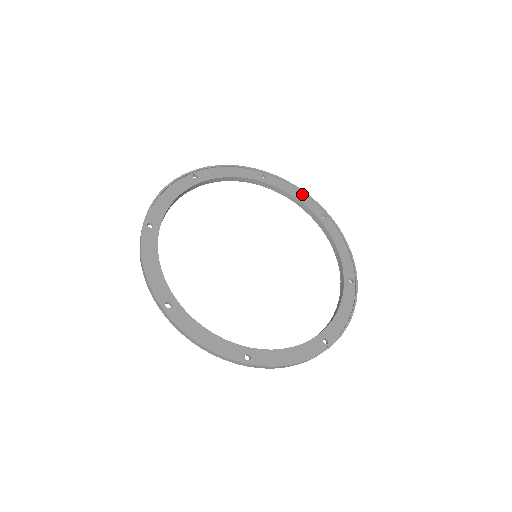
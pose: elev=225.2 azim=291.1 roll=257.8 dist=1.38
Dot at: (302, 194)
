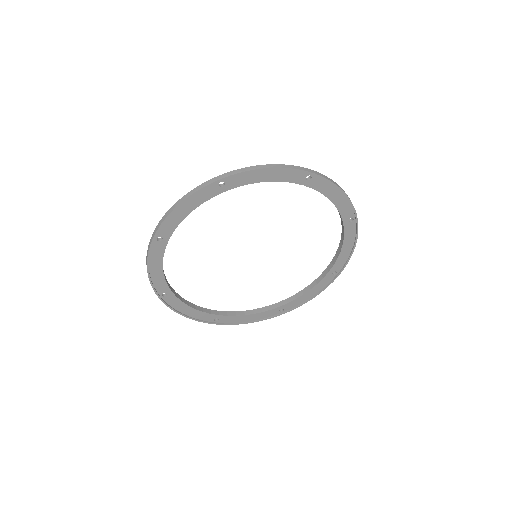
Dot at: (343, 197)
